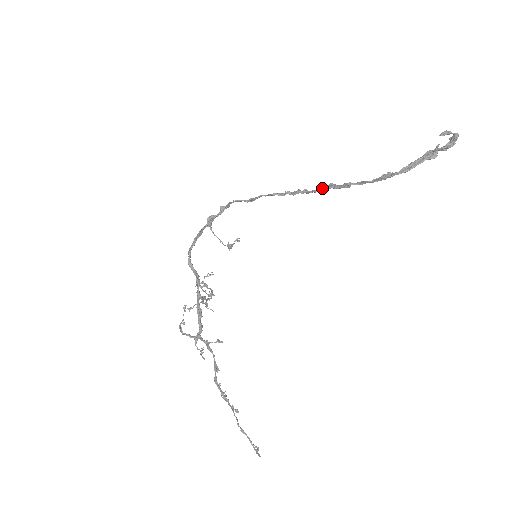
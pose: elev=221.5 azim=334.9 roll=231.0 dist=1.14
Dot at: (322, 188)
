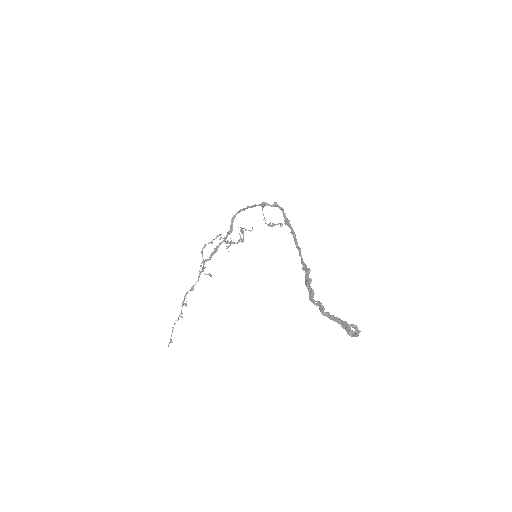
Dot at: (305, 265)
